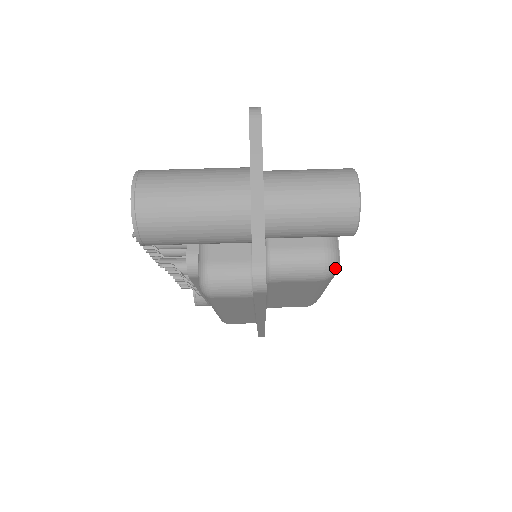
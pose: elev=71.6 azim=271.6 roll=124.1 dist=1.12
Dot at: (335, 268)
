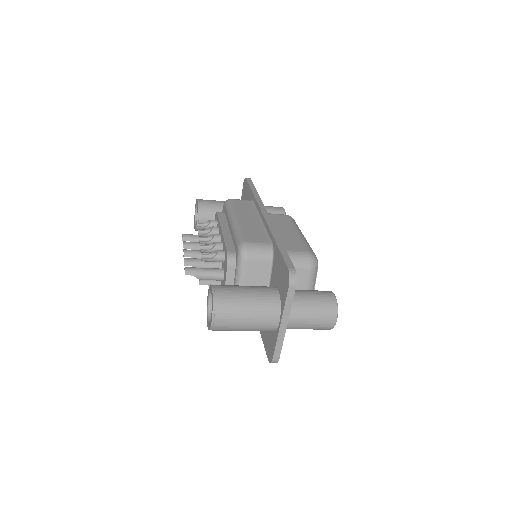
Dot at: occluded
